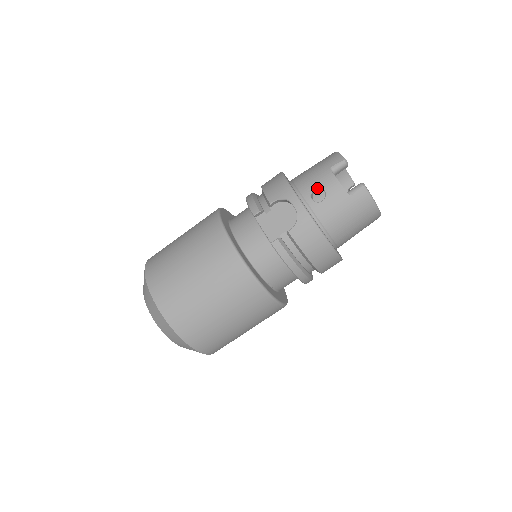
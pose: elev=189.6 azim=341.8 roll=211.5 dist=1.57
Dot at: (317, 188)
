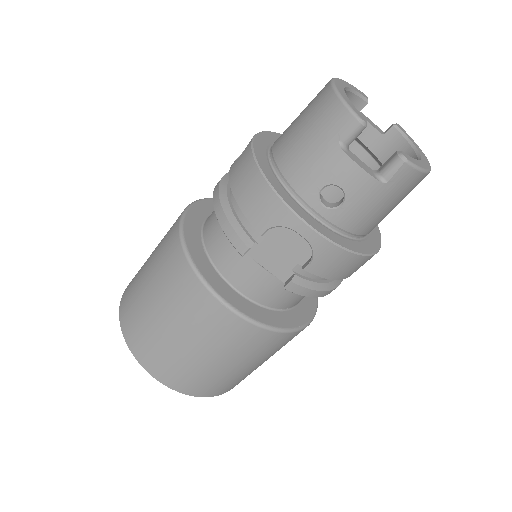
Dot at: (327, 185)
